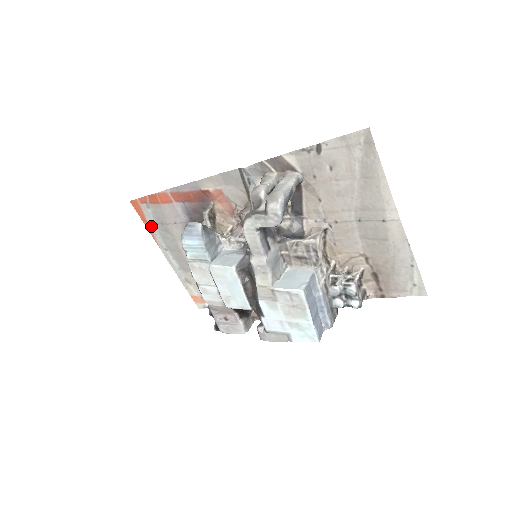
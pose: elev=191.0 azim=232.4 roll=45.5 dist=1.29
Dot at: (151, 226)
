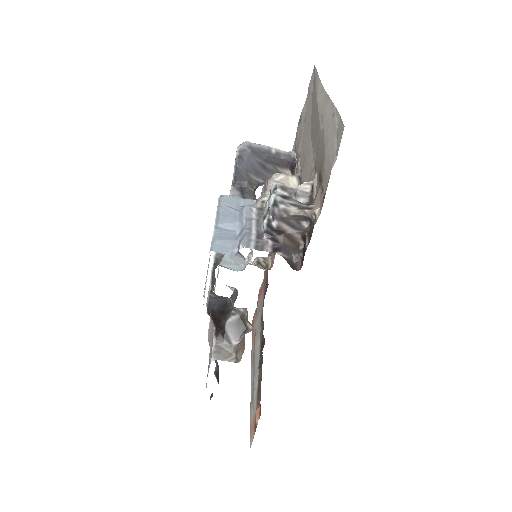
Dot at: (253, 339)
